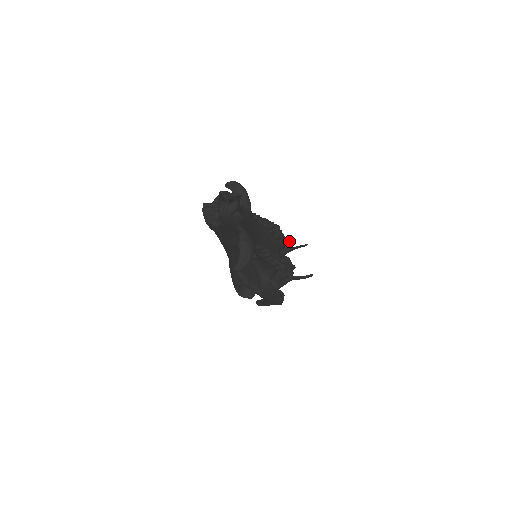
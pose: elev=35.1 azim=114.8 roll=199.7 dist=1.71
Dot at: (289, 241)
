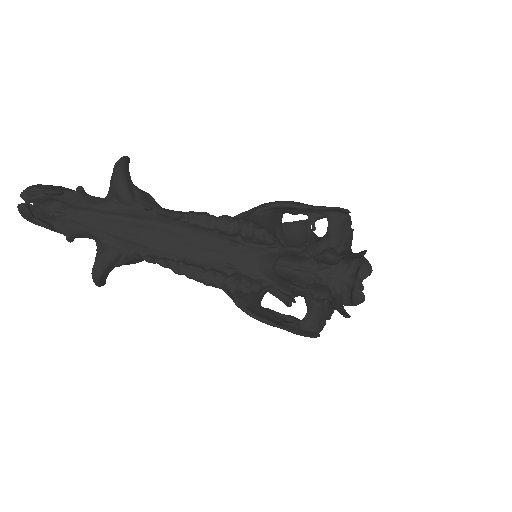
Dot at: (292, 248)
